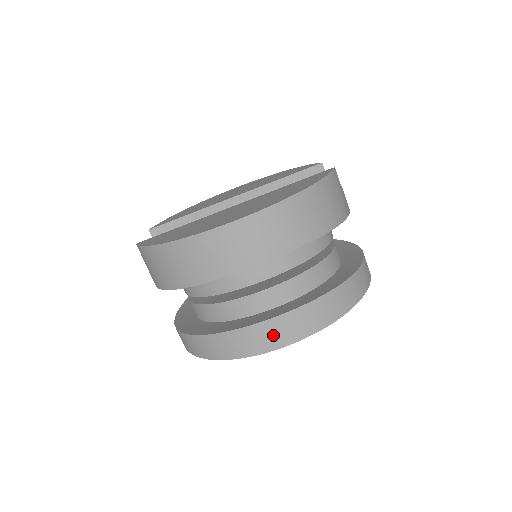
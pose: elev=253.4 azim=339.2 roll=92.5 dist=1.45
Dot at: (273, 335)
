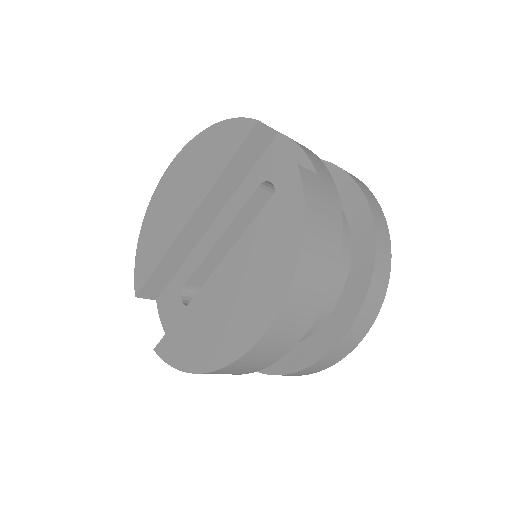
Dot at: (339, 353)
